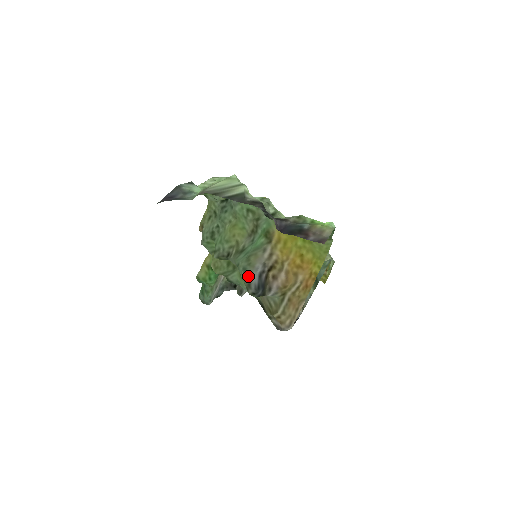
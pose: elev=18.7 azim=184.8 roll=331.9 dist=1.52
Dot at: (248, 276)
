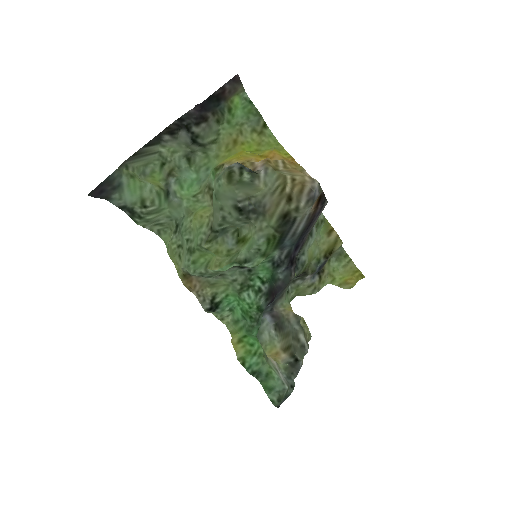
Dot at: (223, 171)
